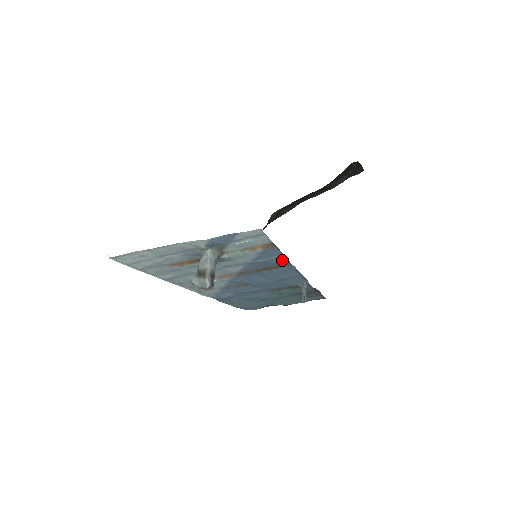
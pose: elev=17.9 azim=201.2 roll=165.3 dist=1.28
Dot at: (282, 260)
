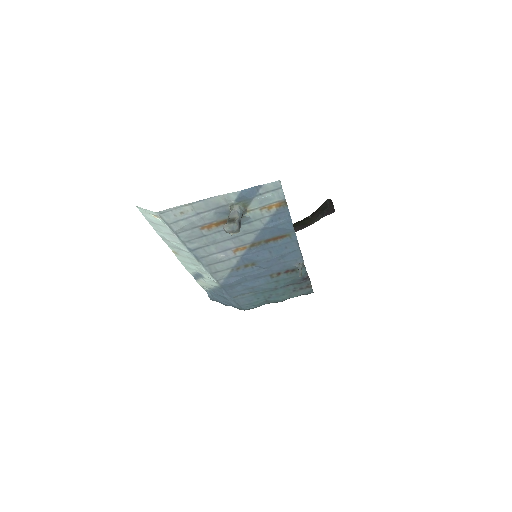
Dot at: (288, 225)
